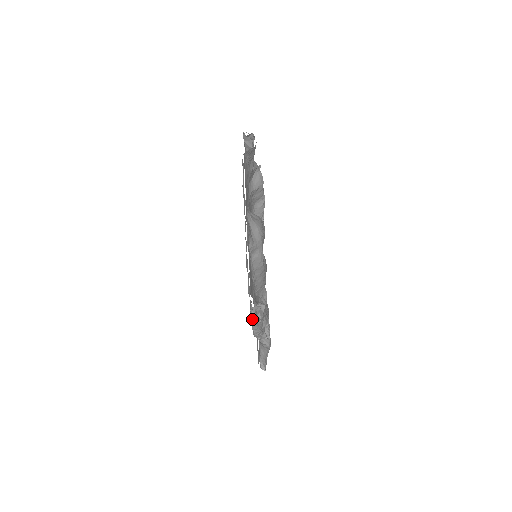
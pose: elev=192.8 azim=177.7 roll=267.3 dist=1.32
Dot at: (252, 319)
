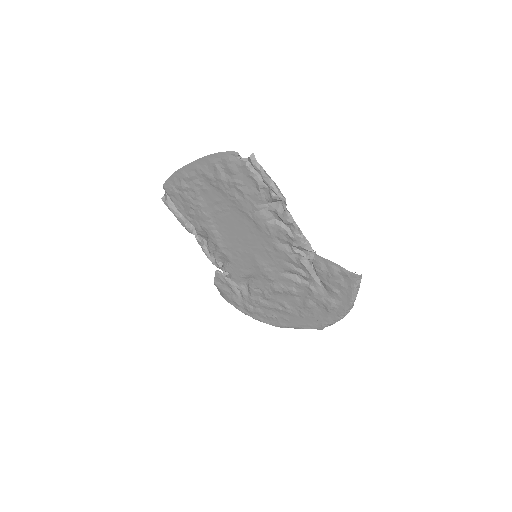
Dot at: (257, 178)
